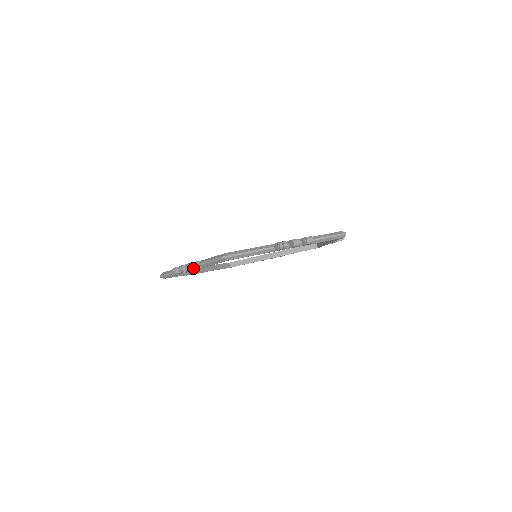
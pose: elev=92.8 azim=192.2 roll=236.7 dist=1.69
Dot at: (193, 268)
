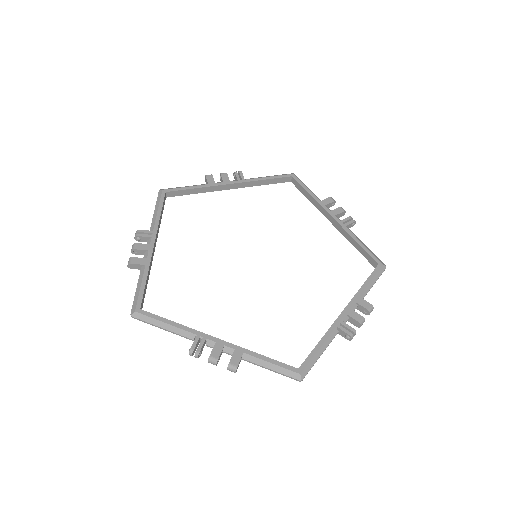
Dot at: occluded
